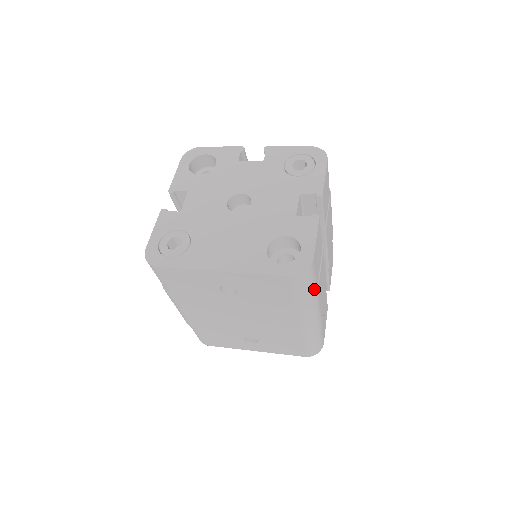
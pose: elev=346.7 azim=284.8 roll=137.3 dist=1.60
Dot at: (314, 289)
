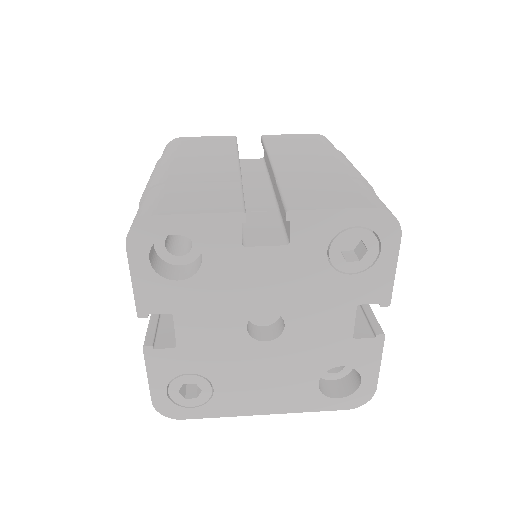
Dot at: occluded
